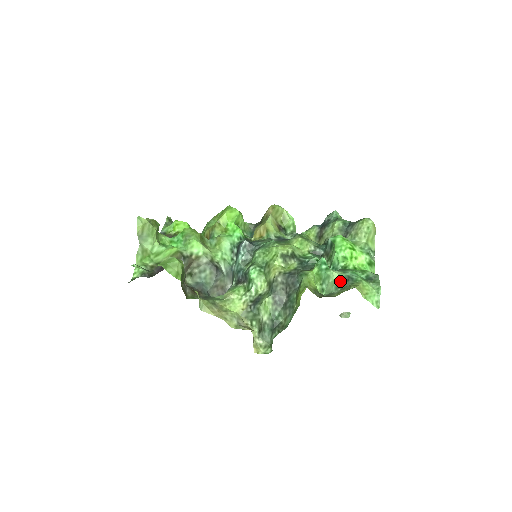
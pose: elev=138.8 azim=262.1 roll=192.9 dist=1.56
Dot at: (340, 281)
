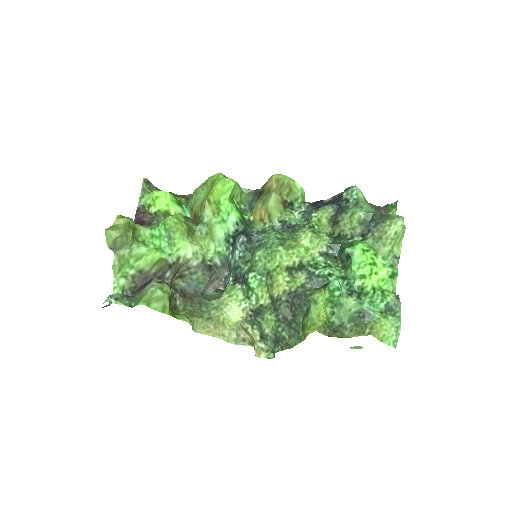
Dot at: (354, 314)
